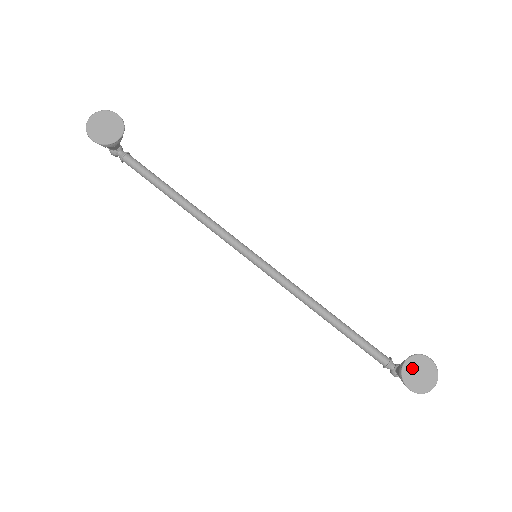
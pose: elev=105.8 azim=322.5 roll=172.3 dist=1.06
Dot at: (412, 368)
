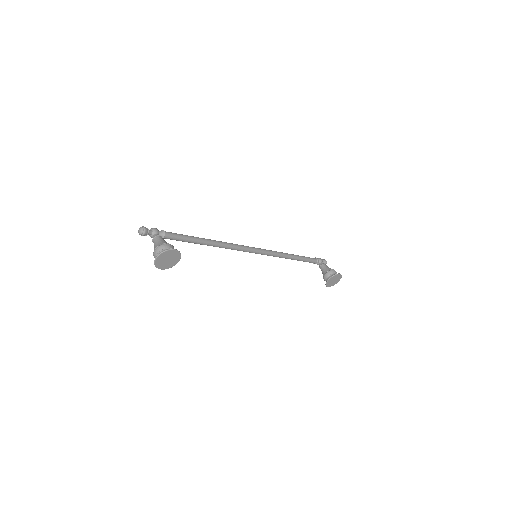
Dot at: (331, 280)
